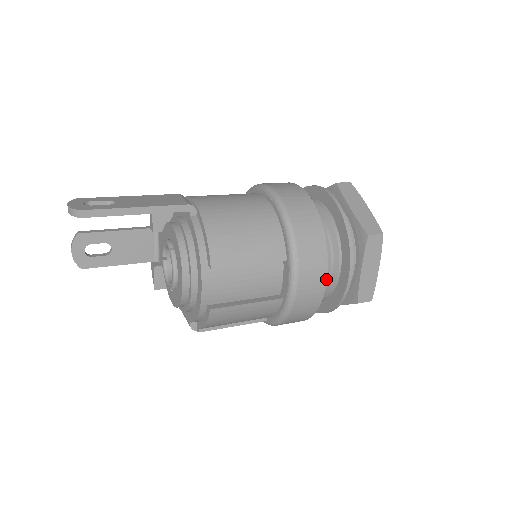
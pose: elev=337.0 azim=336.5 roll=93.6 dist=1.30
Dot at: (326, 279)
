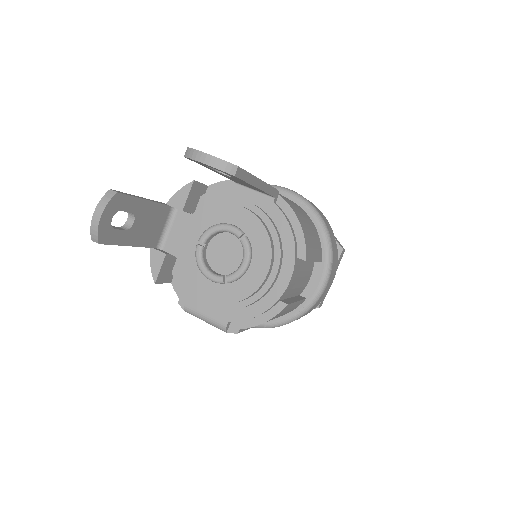
Dot at: occluded
